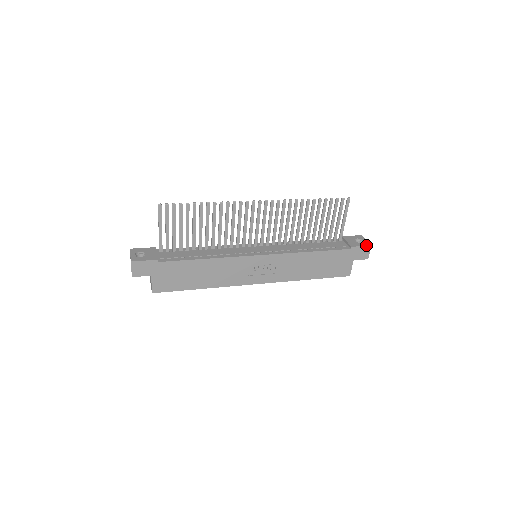
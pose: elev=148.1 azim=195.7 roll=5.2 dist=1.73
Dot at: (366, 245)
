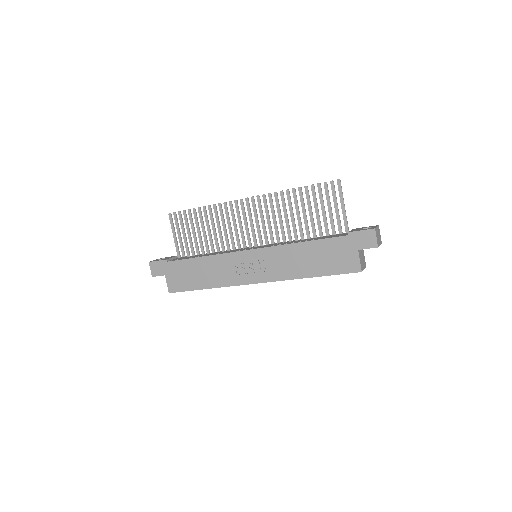
Dot at: (368, 229)
